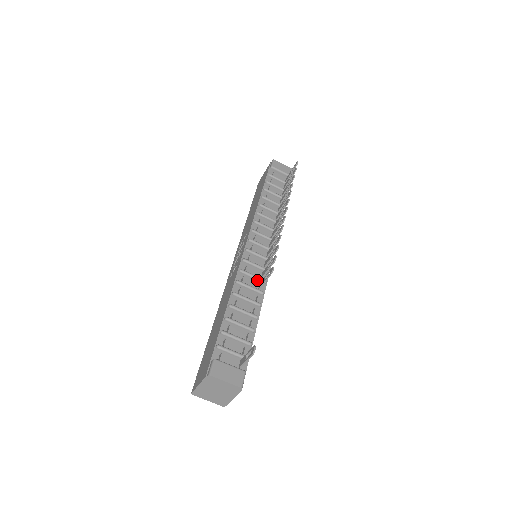
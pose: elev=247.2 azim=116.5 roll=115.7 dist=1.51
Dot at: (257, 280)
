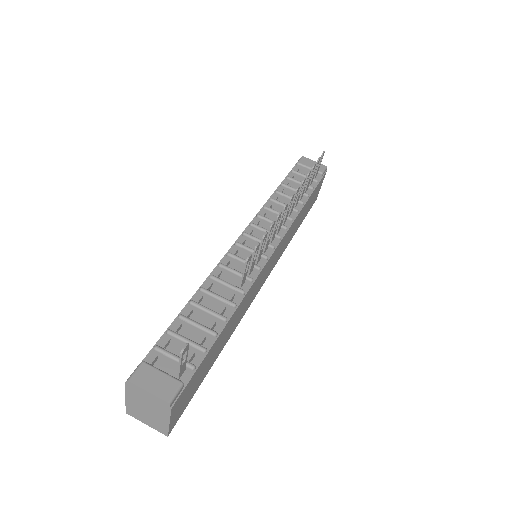
Dot at: (240, 277)
